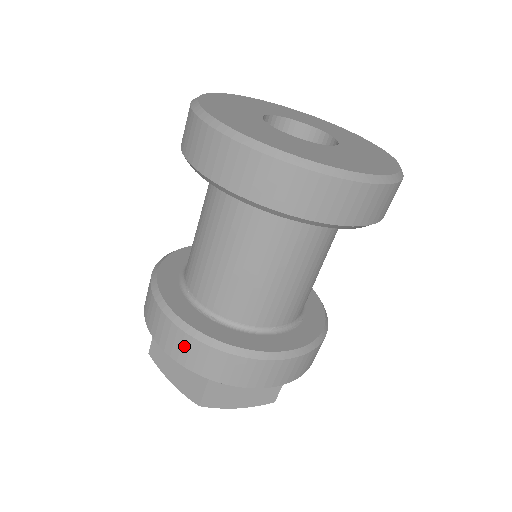
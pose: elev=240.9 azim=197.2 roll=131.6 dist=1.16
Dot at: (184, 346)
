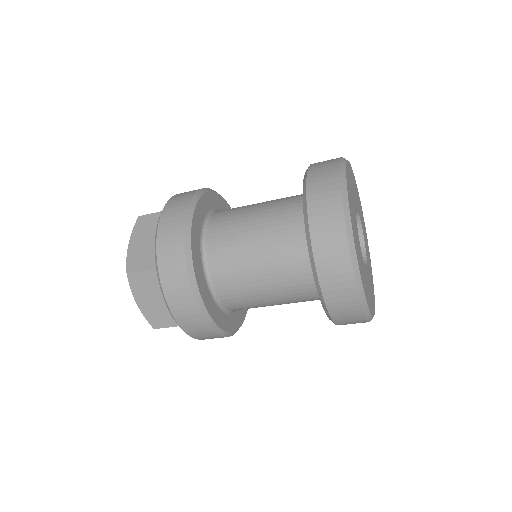
Dot at: (173, 238)
